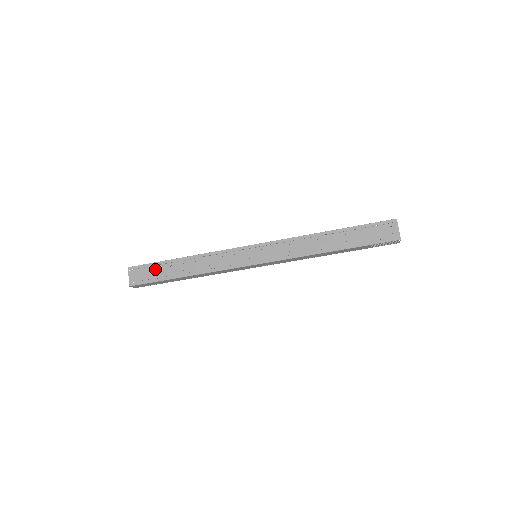
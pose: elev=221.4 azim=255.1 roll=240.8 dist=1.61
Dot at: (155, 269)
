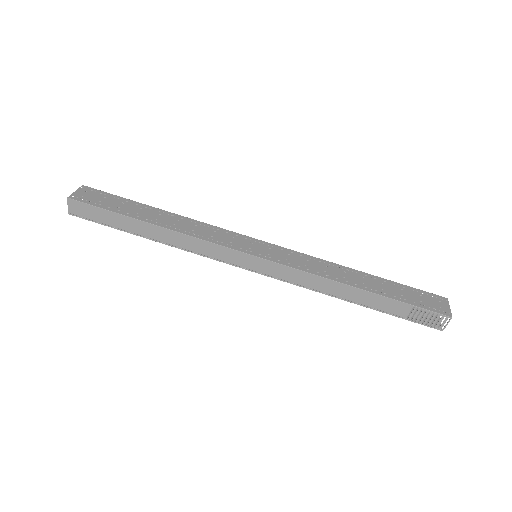
Dot at: (118, 201)
